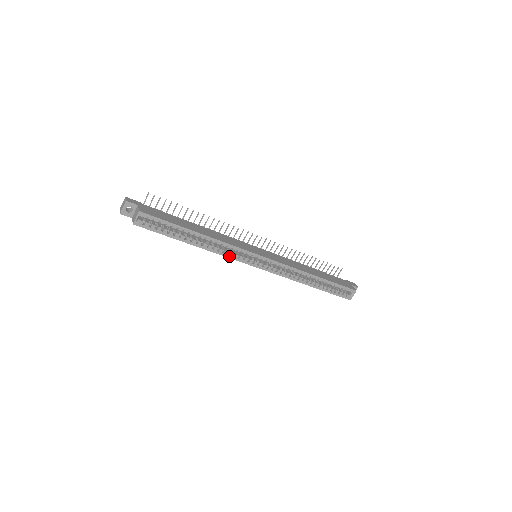
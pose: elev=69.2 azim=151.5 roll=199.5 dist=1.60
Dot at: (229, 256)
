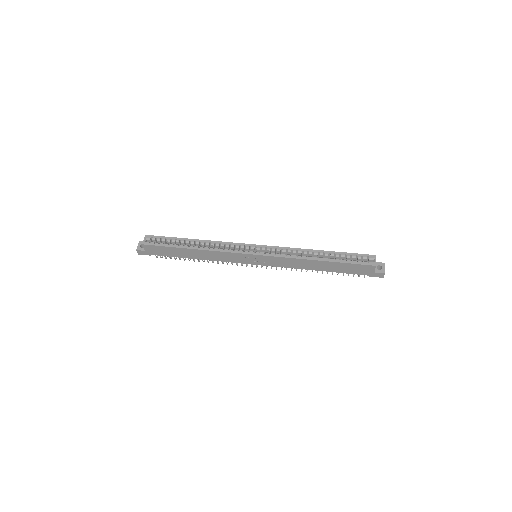
Dot at: (225, 251)
